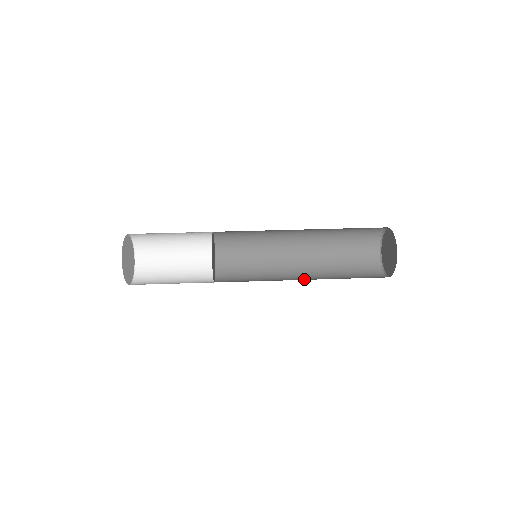
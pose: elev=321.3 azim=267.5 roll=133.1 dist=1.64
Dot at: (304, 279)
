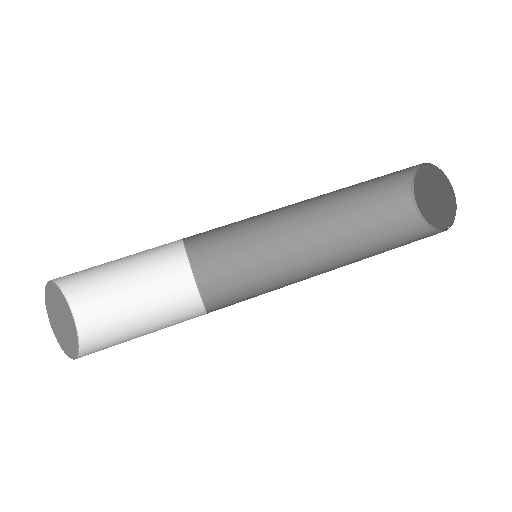
Dot at: (316, 248)
